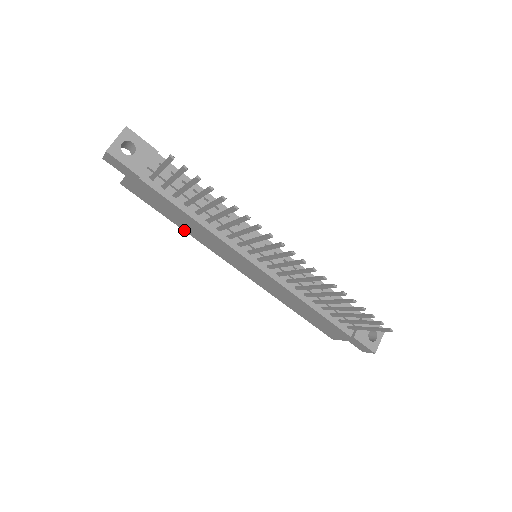
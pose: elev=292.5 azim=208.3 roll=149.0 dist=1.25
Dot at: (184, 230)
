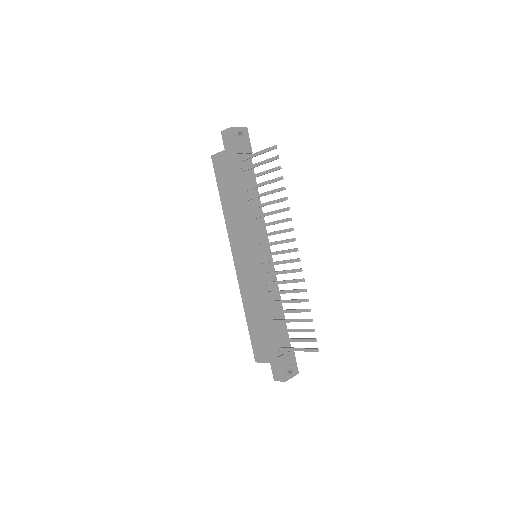
Dot at: (223, 210)
